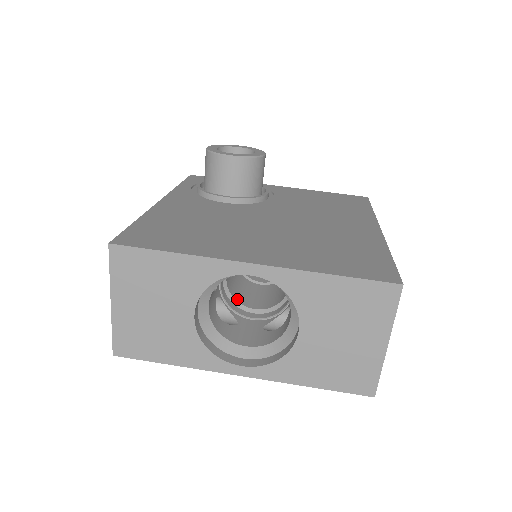
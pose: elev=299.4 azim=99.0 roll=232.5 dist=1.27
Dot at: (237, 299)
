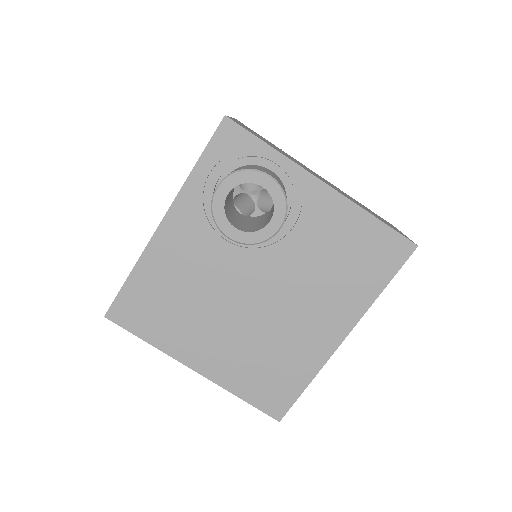
Dot at: occluded
